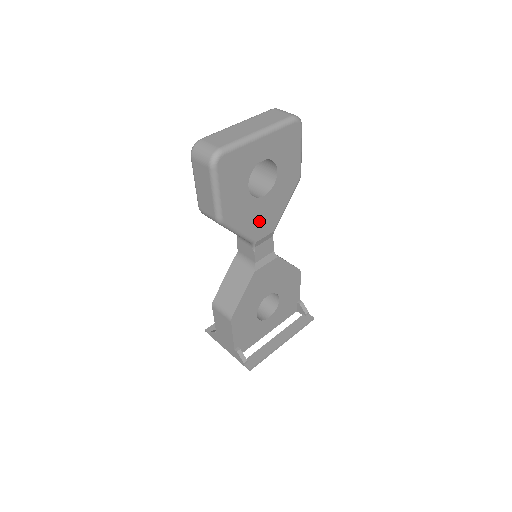
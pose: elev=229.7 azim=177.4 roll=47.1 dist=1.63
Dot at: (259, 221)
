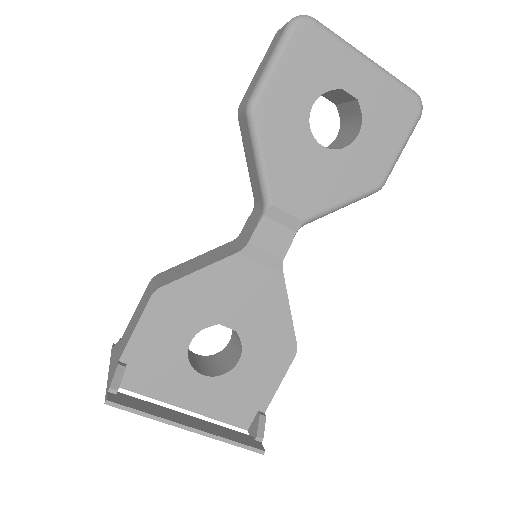
Dot at: (295, 176)
